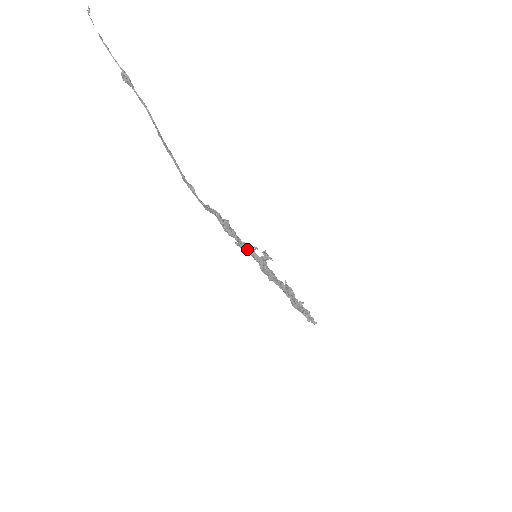
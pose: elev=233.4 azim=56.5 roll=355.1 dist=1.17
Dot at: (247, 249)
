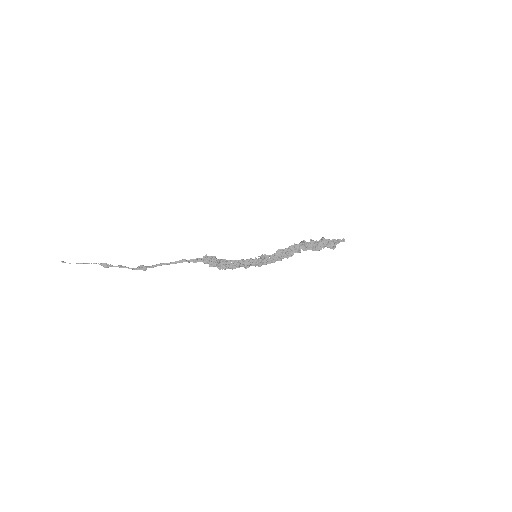
Dot at: (243, 266)
